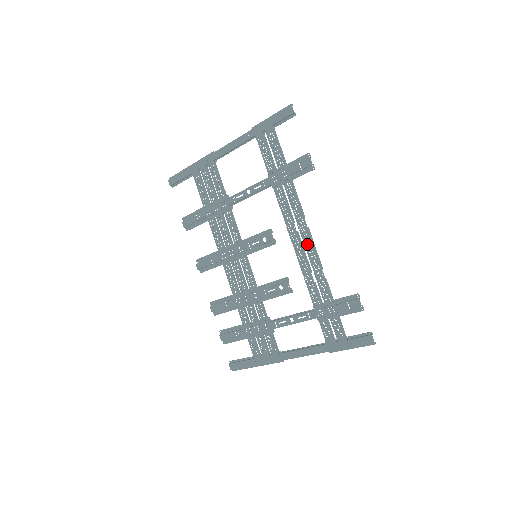
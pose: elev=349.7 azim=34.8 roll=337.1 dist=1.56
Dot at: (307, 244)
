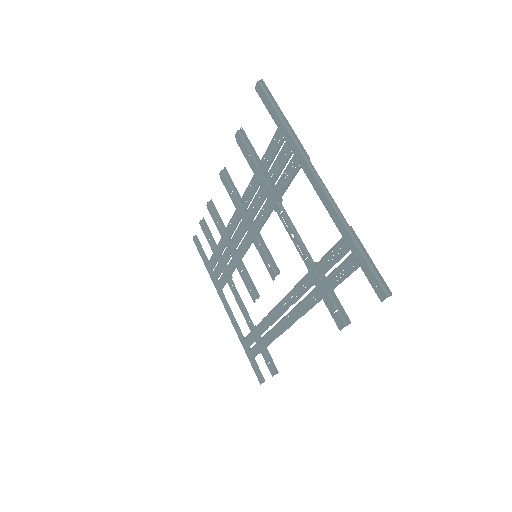
Dot at: (284, 322)
